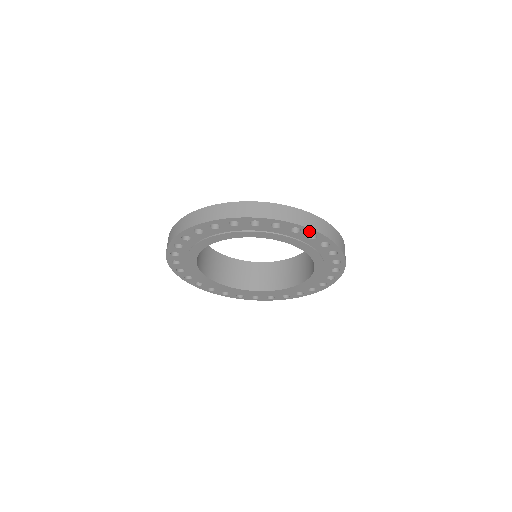
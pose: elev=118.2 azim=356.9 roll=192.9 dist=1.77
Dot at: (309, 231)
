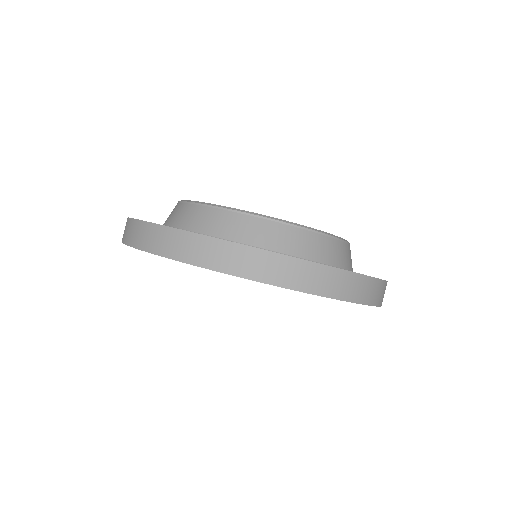
Dot at: (328, 297)
